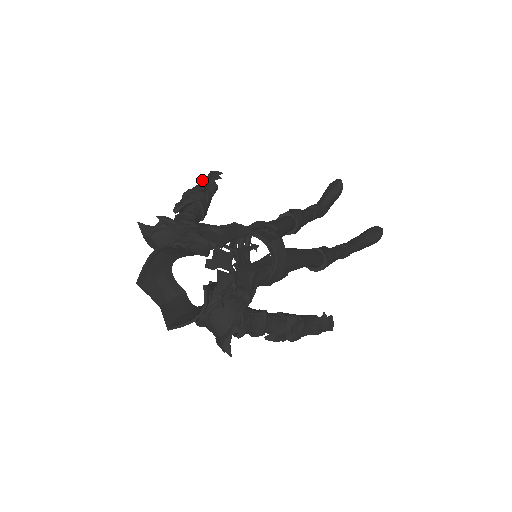
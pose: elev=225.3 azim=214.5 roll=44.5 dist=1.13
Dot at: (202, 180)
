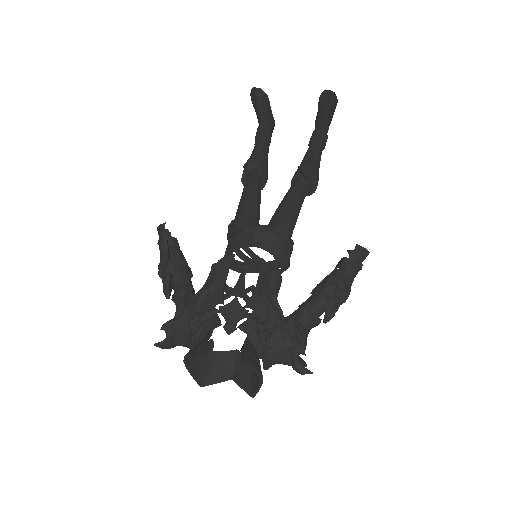
Dot at: (159, 246)
